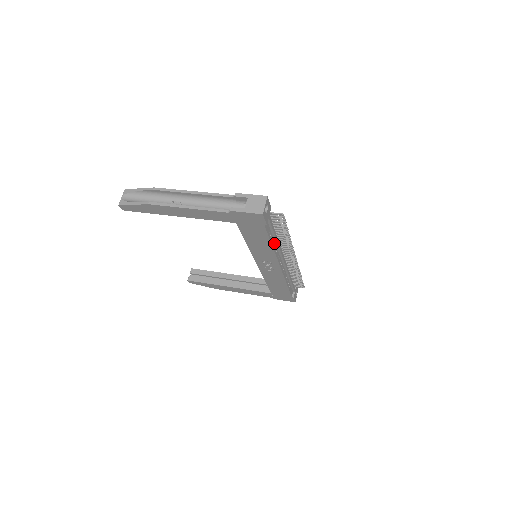
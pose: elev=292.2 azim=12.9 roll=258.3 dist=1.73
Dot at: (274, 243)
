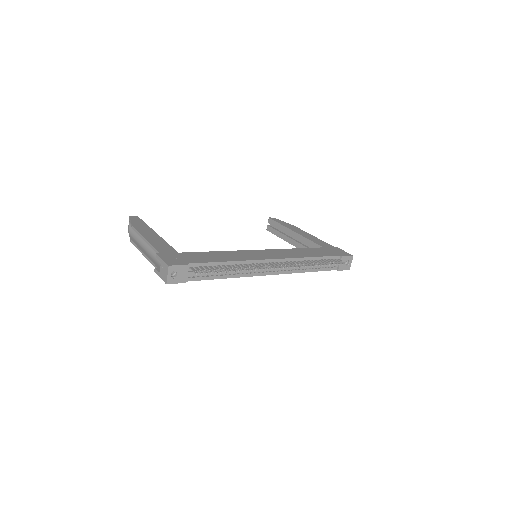
Dot at: (231, 273)
